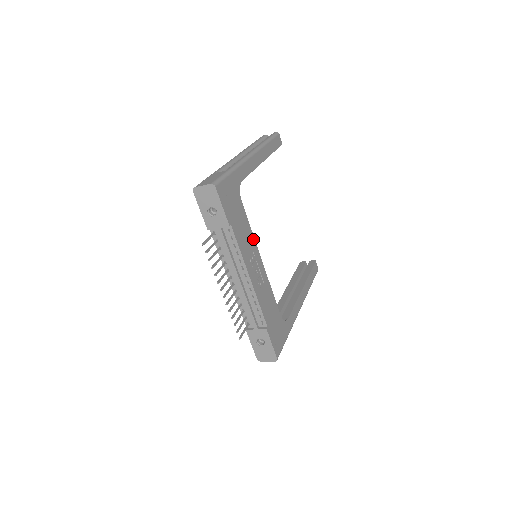
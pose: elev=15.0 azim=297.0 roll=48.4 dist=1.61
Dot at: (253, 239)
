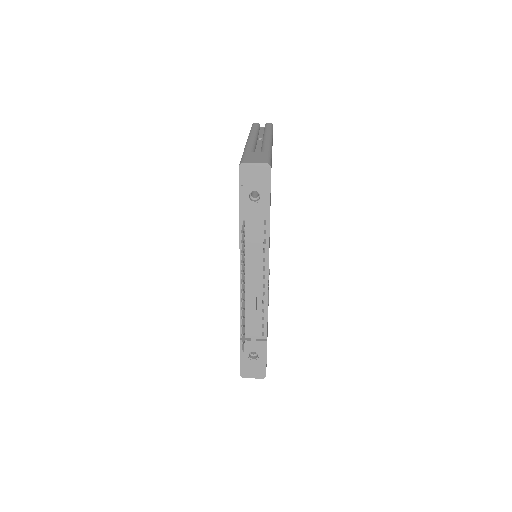
Dot at: occluded
